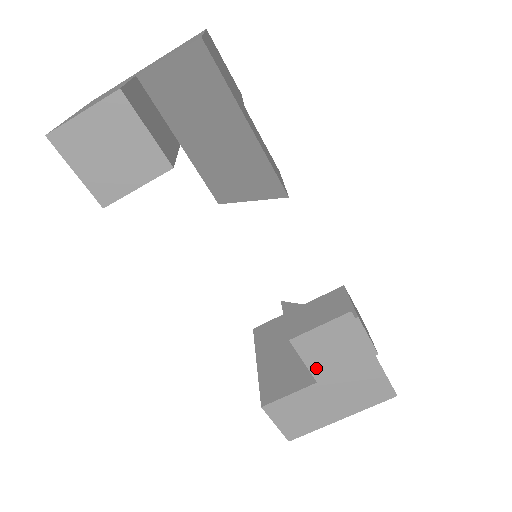
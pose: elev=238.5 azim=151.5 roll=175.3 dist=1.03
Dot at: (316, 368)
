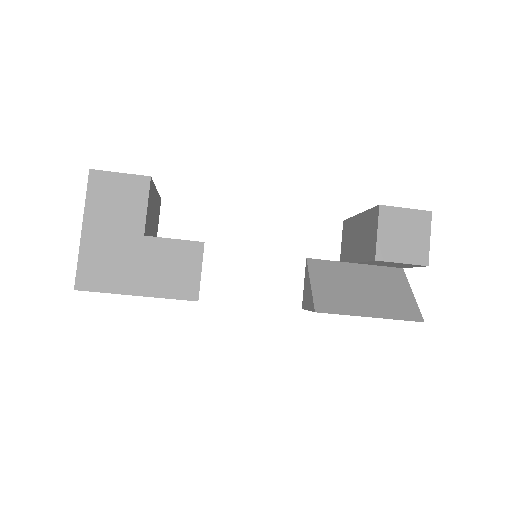
Dot at: occluded
